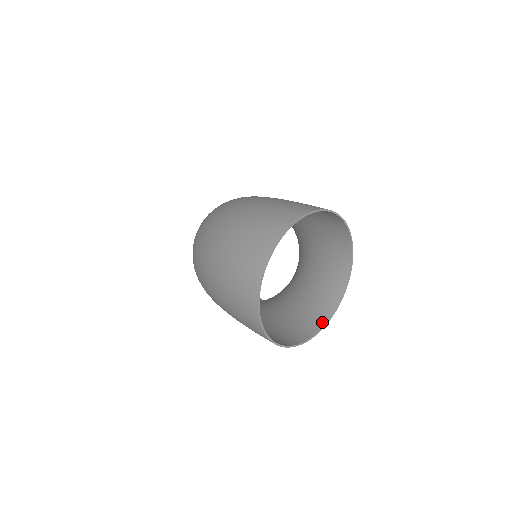
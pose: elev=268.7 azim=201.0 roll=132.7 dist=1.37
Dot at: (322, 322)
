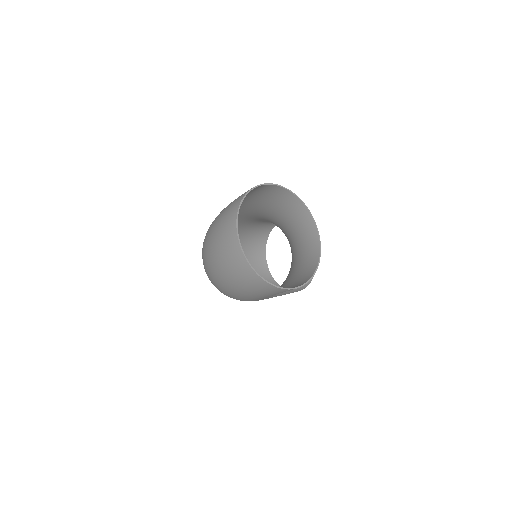
Dot at: (316, 260)
